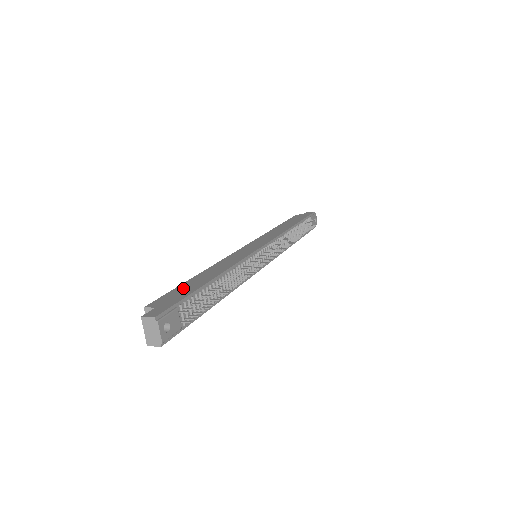
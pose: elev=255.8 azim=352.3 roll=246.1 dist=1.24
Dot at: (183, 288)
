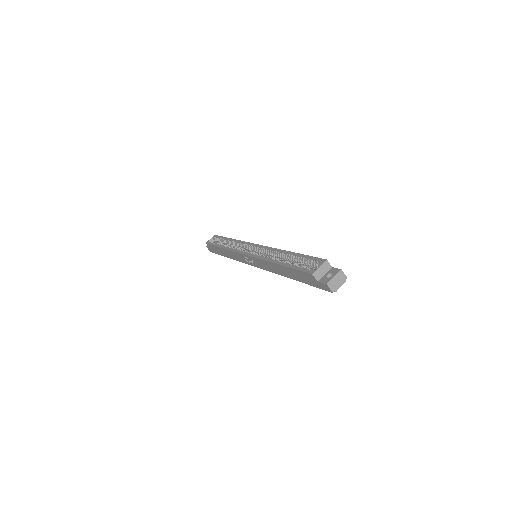
Dot at: occluded
